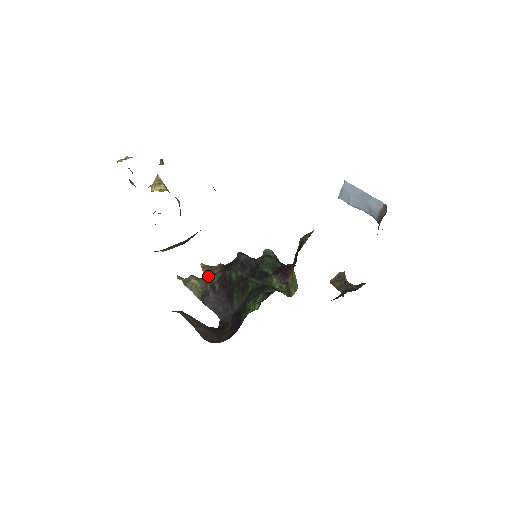
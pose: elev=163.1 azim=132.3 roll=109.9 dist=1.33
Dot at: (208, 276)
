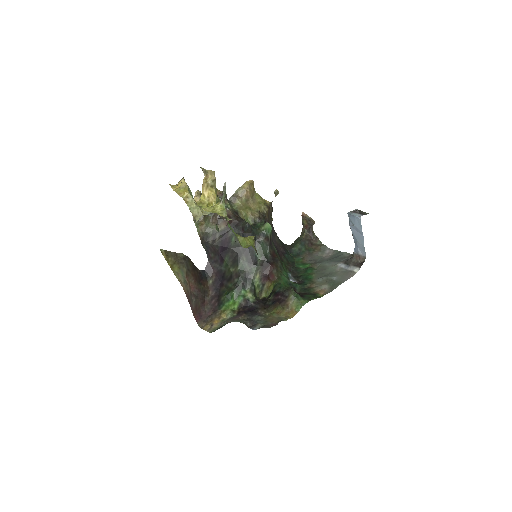
Dot at: (214, 213)
